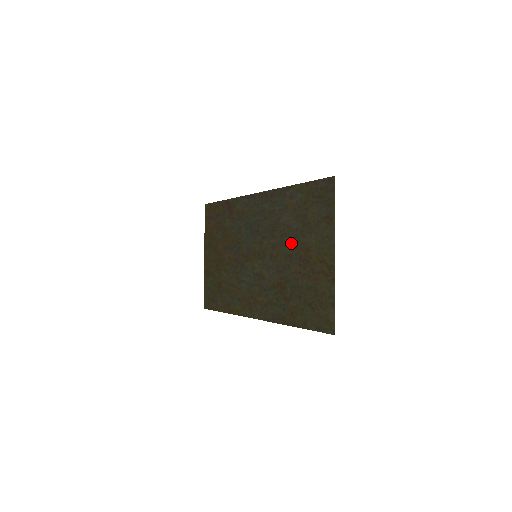
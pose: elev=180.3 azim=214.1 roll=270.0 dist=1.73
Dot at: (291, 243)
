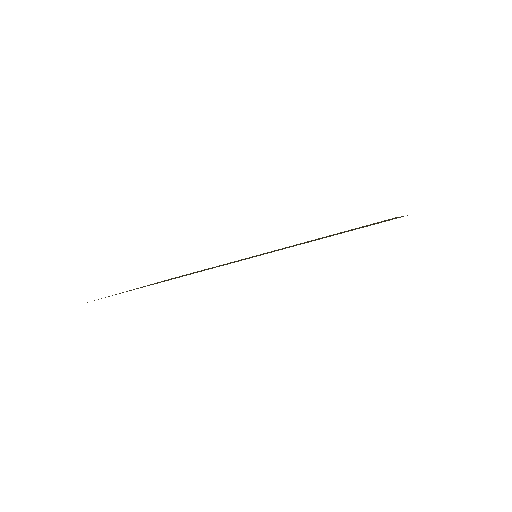
Dot at: occluded
